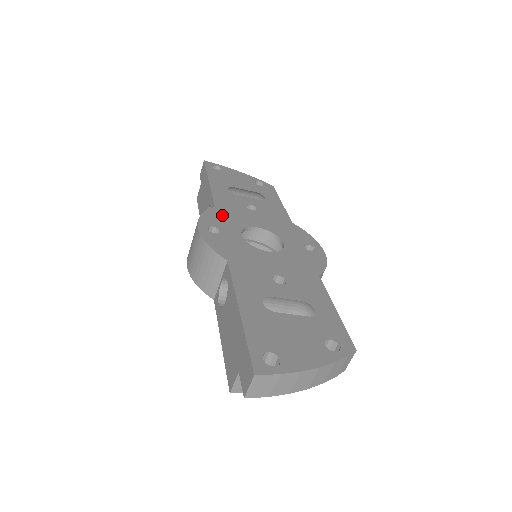
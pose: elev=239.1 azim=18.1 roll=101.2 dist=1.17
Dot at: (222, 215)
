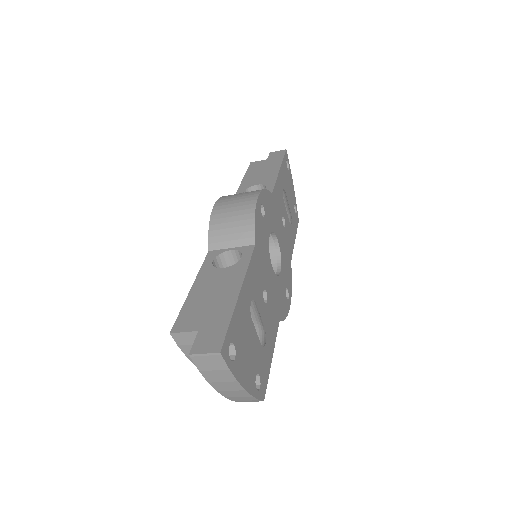
Dot at: (271, 205)
